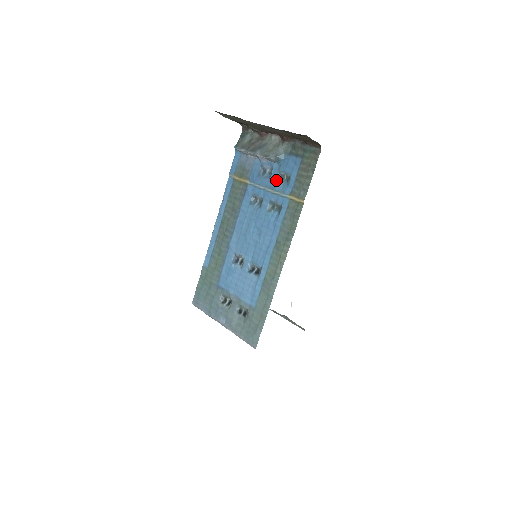
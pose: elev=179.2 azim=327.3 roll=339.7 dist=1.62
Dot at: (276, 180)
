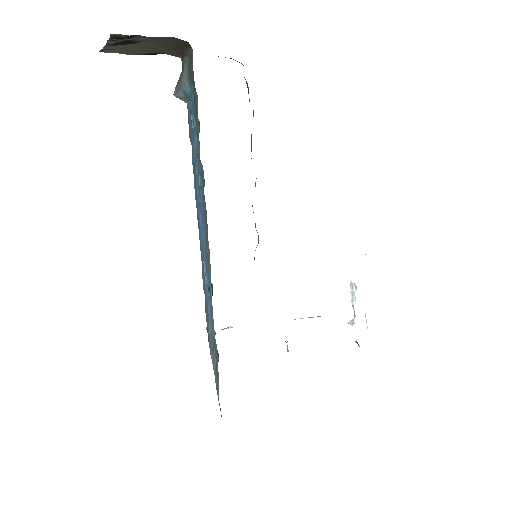
Dot at: occluded
